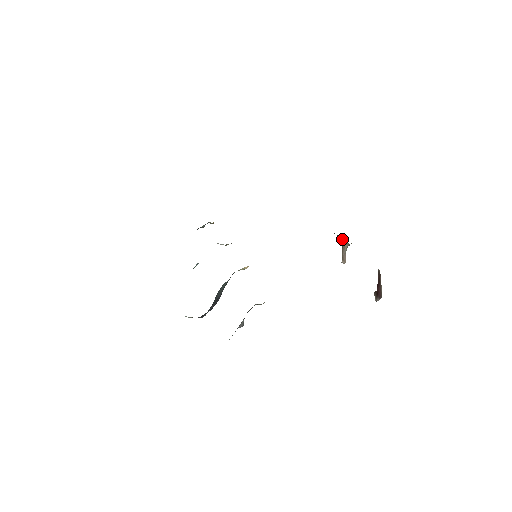
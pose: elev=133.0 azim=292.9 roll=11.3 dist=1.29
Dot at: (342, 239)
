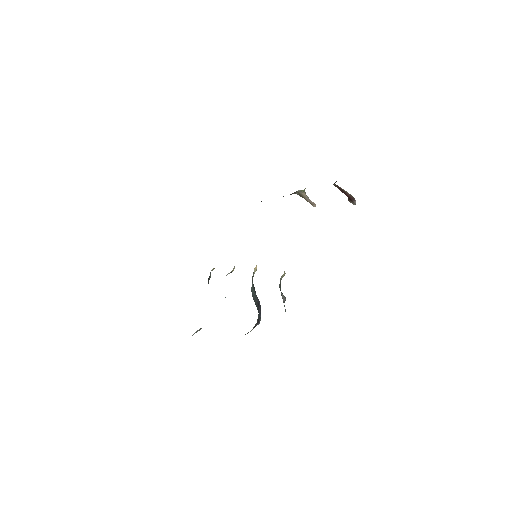
Dot at: (297, 193)
